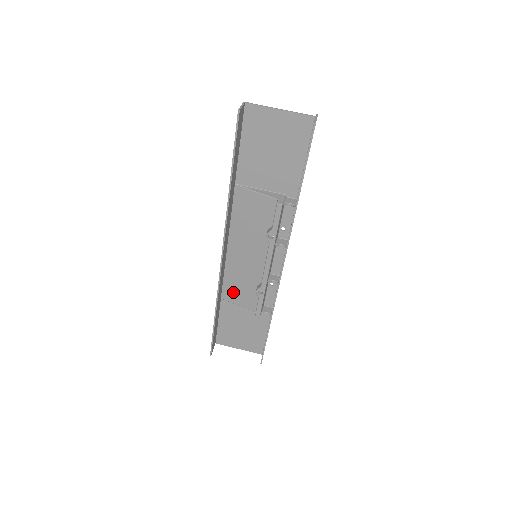
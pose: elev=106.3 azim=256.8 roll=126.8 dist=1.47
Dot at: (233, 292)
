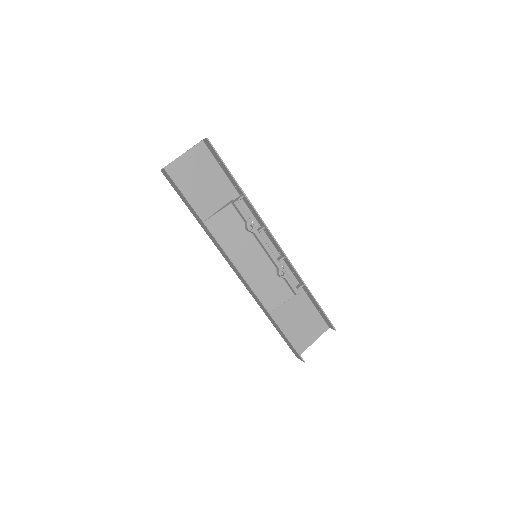
Dot at: (269, 299)
